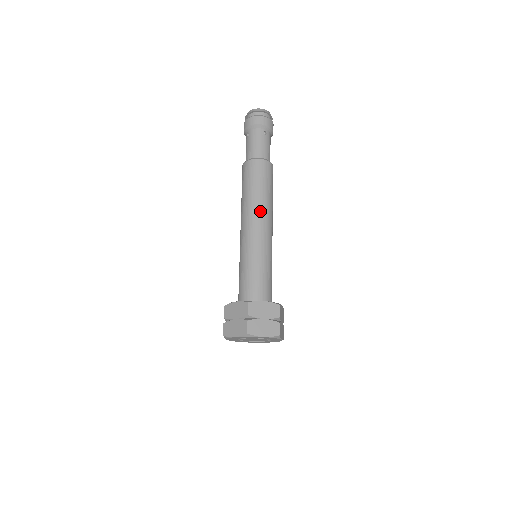
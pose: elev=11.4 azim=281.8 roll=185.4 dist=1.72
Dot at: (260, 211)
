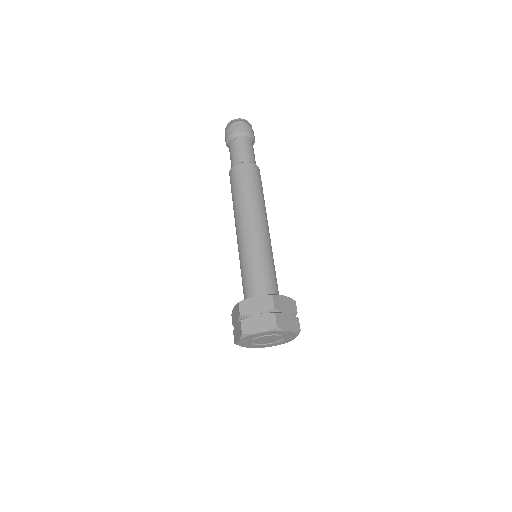
Dot at: (261, 211)
